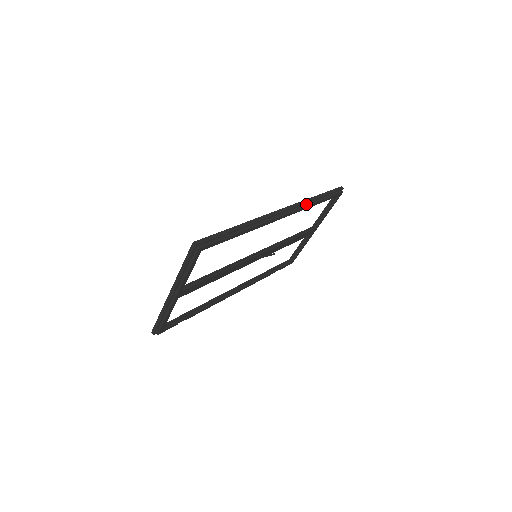
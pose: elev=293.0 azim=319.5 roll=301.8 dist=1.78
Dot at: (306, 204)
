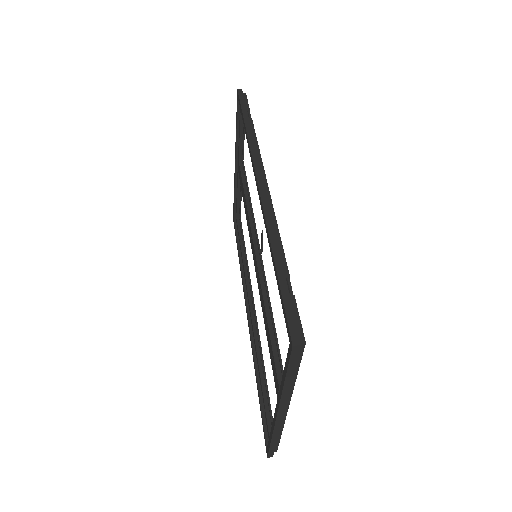
Dot at: (254, 145)
